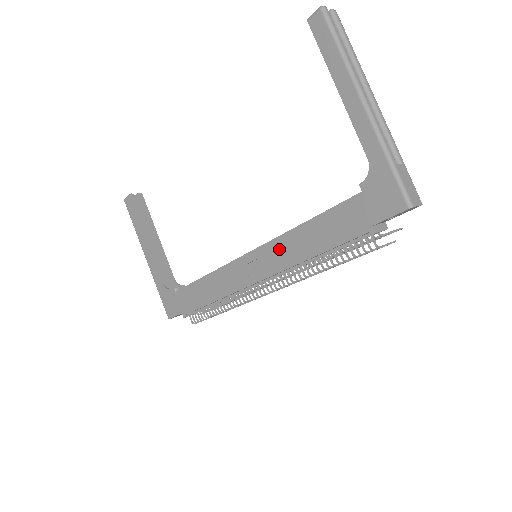
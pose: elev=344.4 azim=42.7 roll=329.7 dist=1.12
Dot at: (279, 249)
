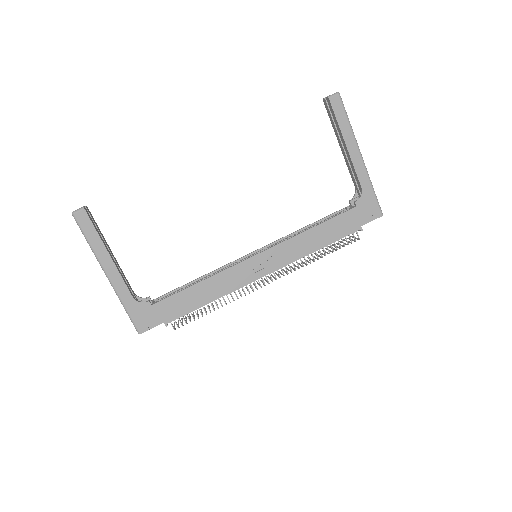
Dot at: (291, 247)
